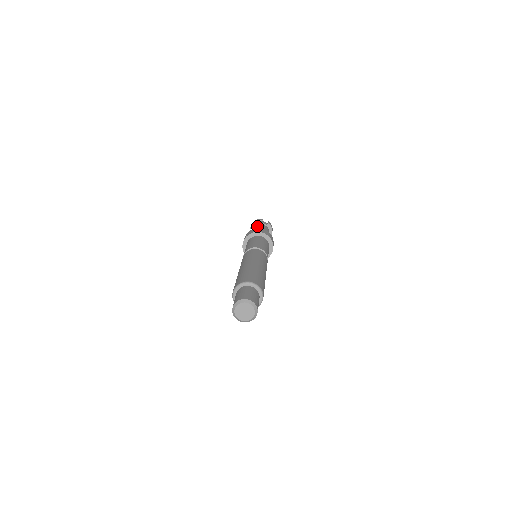
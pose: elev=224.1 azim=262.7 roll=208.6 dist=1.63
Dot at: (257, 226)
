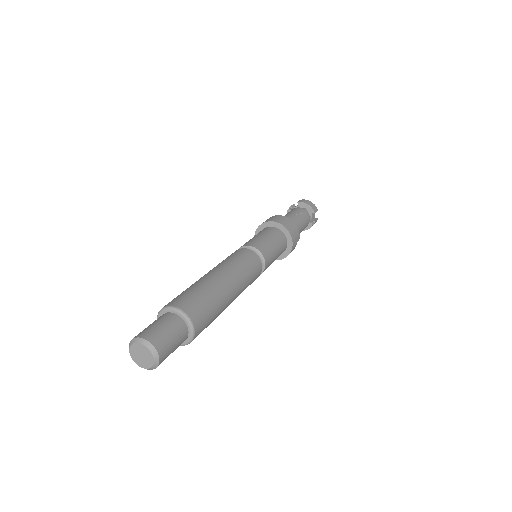
Dot at: occluded
